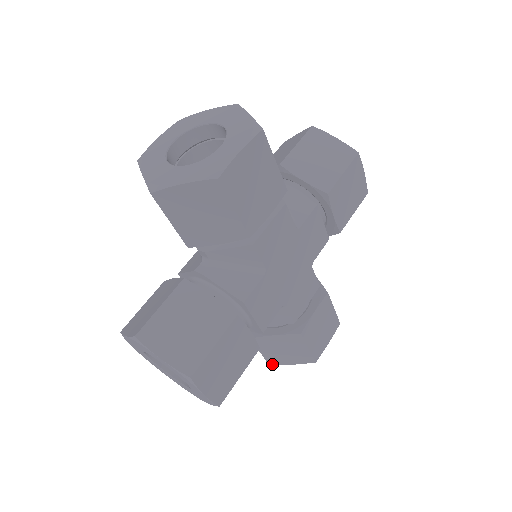
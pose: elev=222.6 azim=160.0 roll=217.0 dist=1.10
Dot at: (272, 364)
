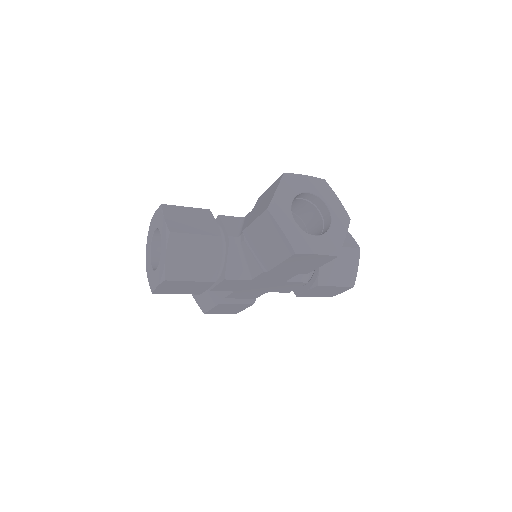
Dot at: occluded
